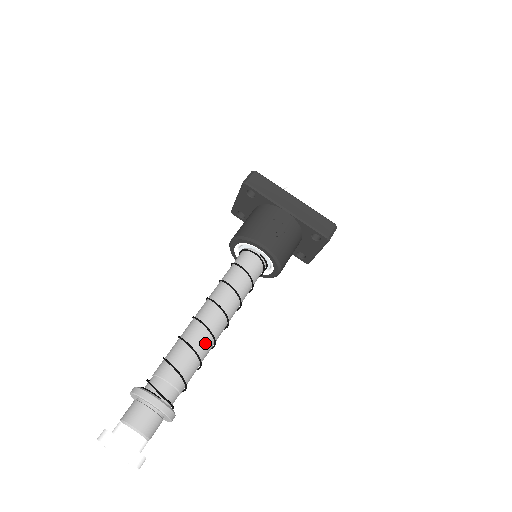
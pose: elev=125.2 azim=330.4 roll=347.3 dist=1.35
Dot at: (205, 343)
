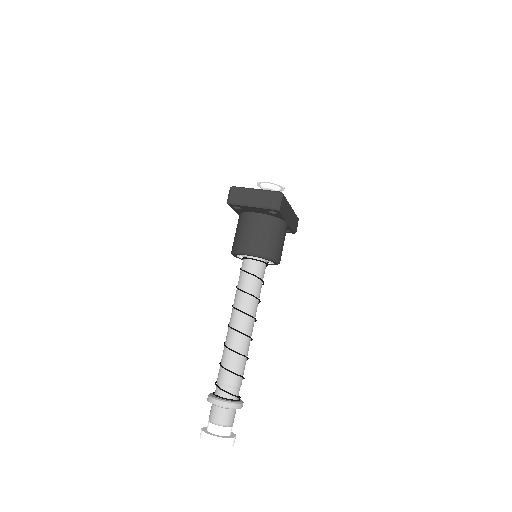
Dot at: occluded
